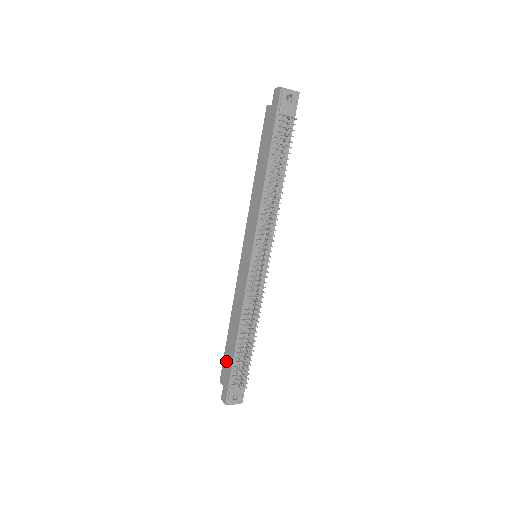
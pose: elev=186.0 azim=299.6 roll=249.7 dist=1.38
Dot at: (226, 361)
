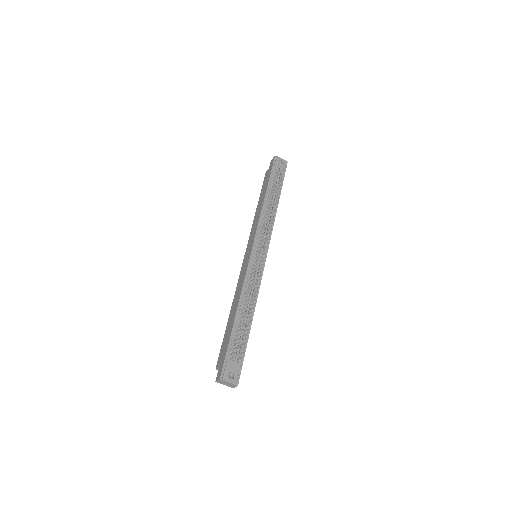
Dot at: (224, 343)
